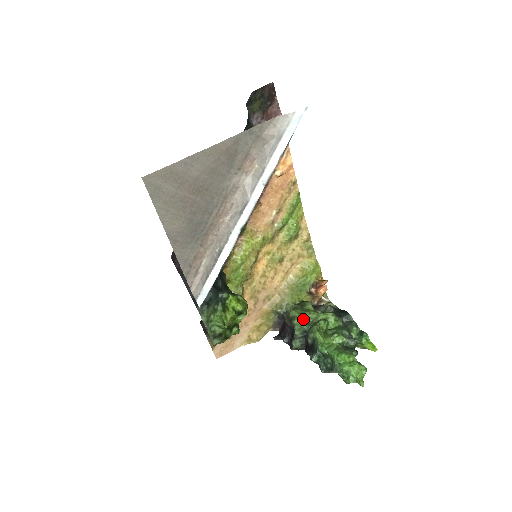
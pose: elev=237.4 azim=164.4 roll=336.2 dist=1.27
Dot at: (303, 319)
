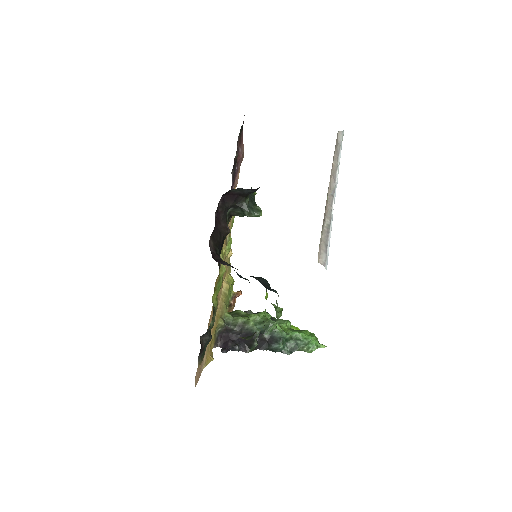
Dot at: occluded
